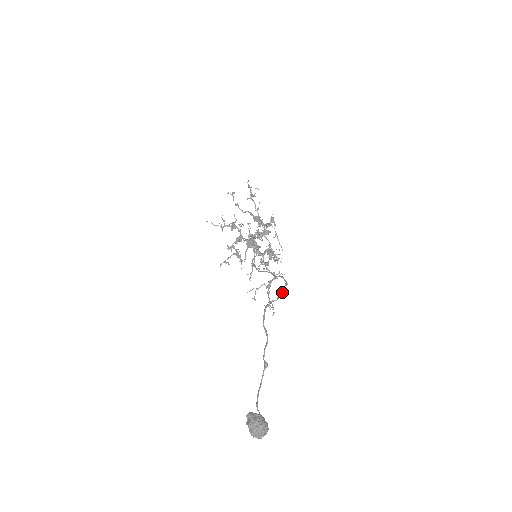
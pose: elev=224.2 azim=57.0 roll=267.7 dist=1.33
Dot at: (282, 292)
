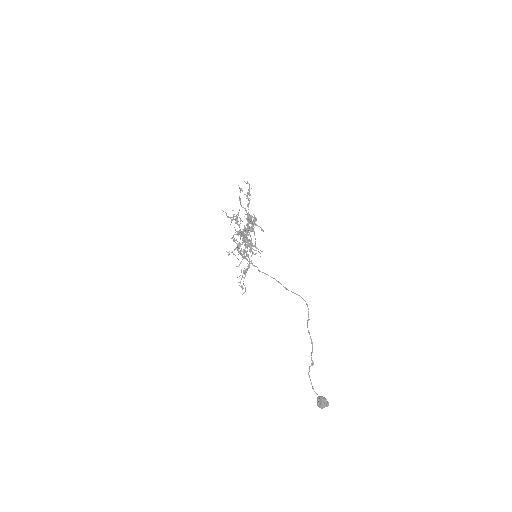
Dot at: occluded
